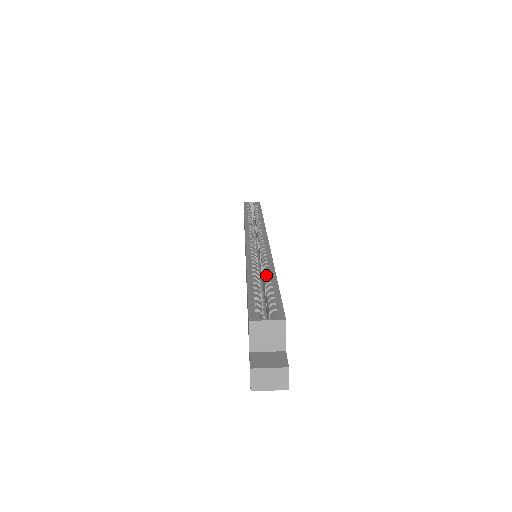
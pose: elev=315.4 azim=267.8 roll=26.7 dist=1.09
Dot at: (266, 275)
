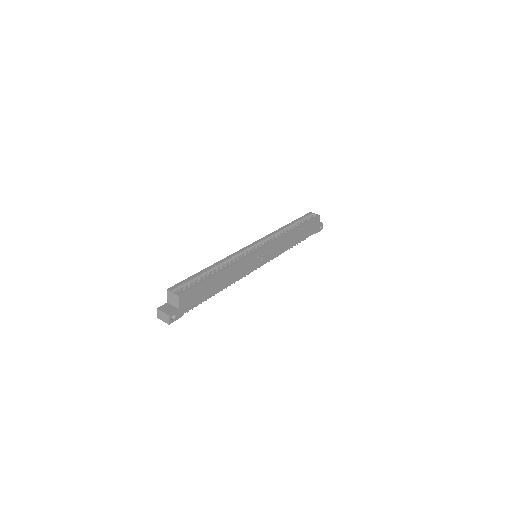
Dot at: (215, 271)
